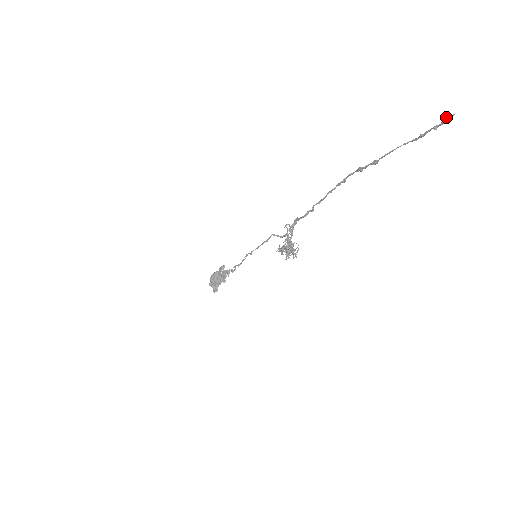
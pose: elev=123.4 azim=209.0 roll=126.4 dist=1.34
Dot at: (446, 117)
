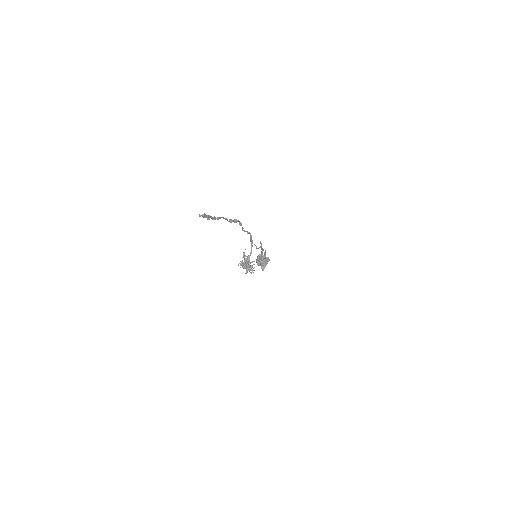
Dot at: (204, 213)
